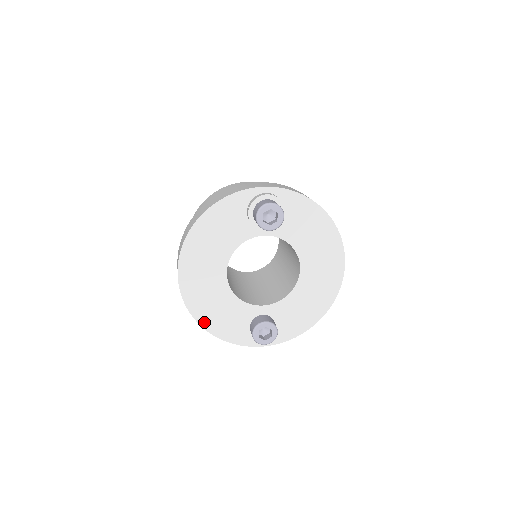
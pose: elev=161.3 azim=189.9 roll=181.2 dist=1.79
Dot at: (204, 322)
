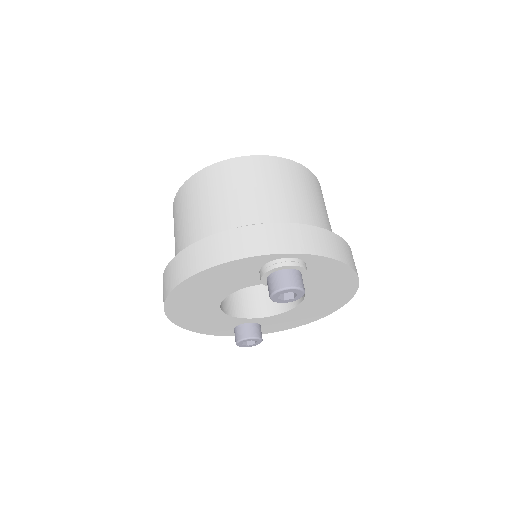
Dot at: (187, 327)
